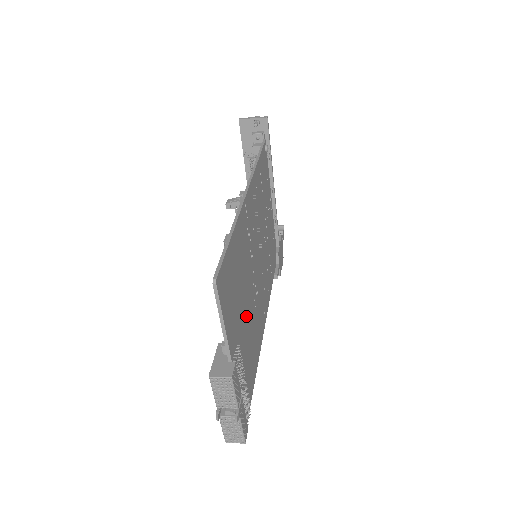
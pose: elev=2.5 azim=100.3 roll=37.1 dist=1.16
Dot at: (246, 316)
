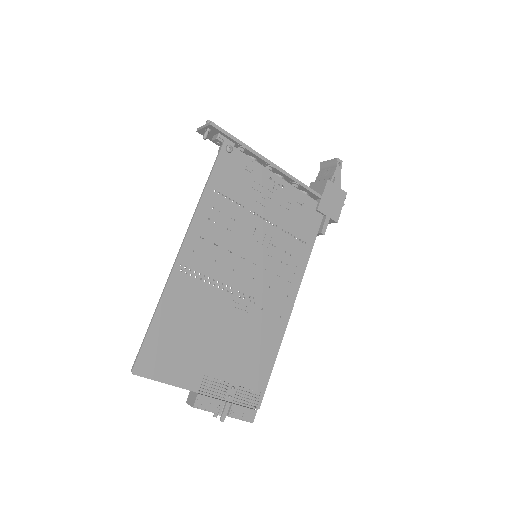
Dot at: (224, 339)
